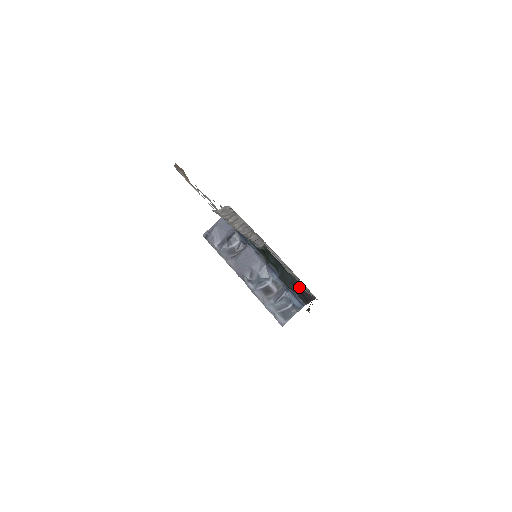
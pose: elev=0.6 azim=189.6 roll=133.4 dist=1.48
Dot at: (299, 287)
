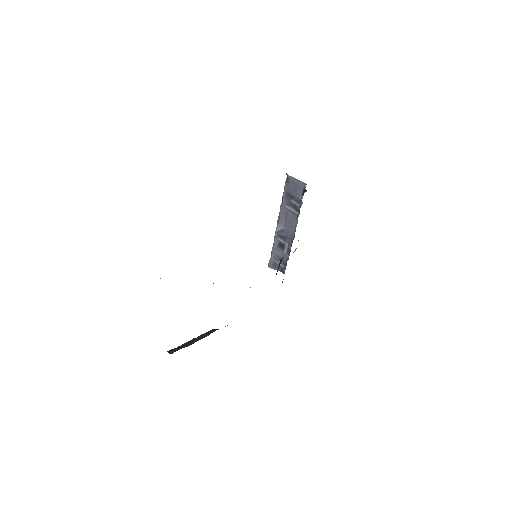
Dot at: occluded
